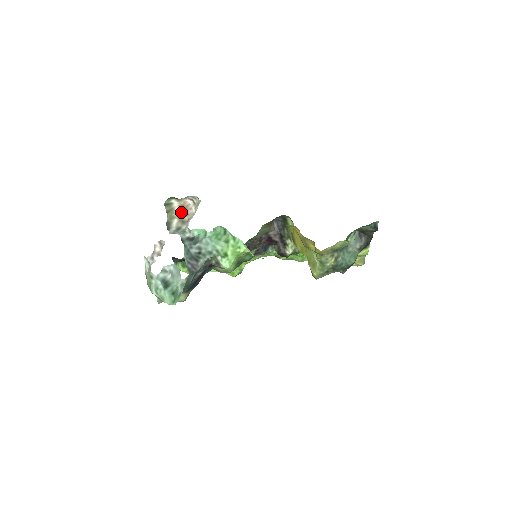
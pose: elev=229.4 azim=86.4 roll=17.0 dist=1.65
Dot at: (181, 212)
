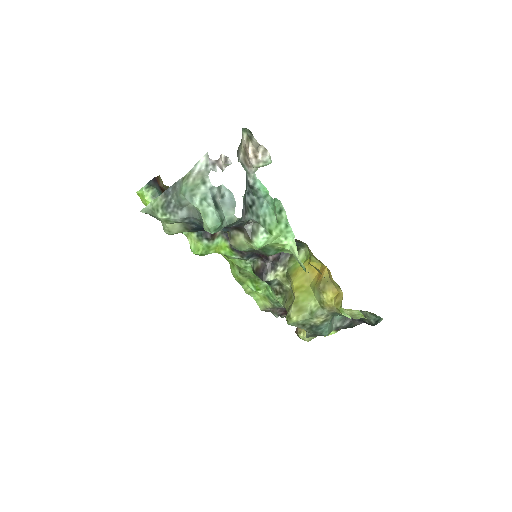
Dot at: occluded
